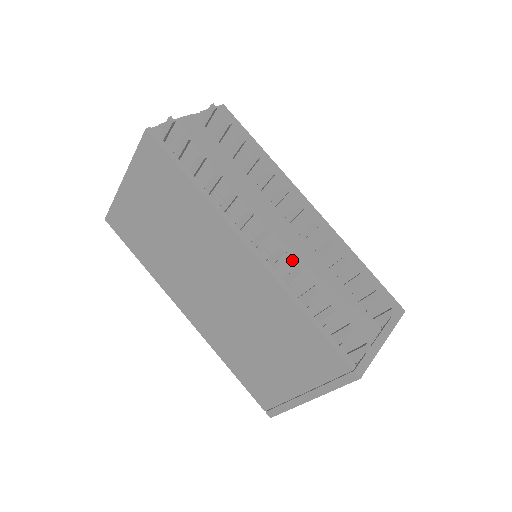
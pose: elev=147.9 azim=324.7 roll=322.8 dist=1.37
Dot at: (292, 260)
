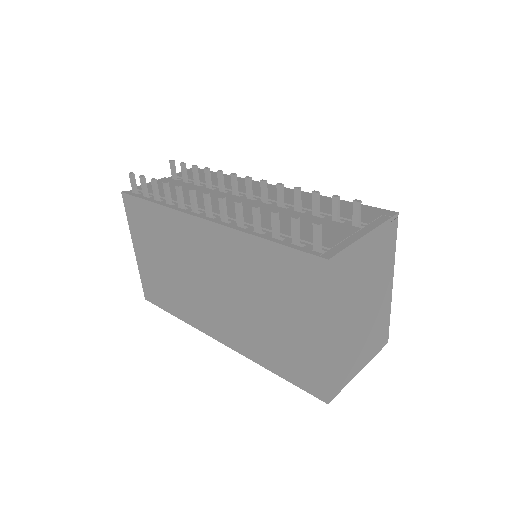
Dot at: (248, 214)
